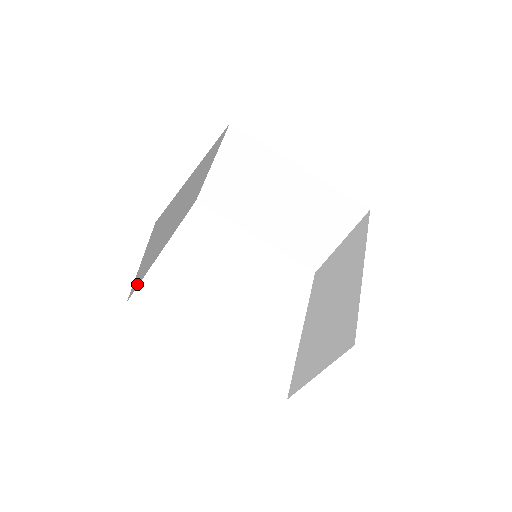
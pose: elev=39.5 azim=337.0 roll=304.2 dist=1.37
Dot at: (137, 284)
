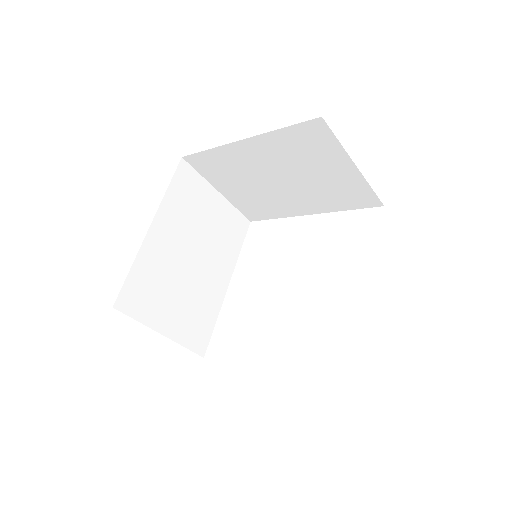
Dot at: (204, 338)
